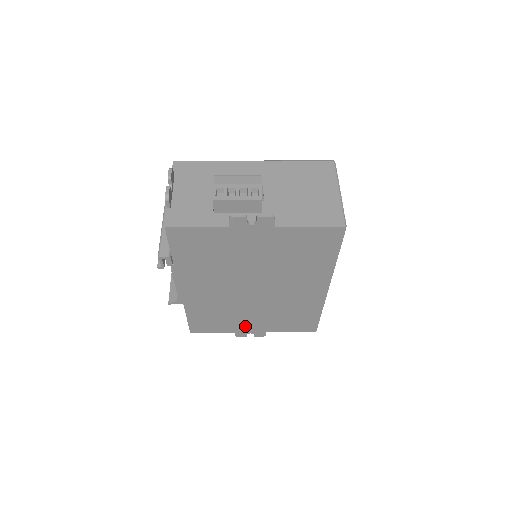
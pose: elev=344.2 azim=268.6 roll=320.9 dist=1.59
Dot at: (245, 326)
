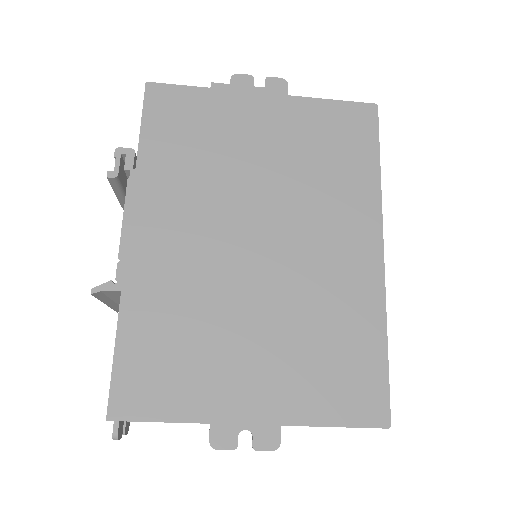
Dot at: (235, 391)
